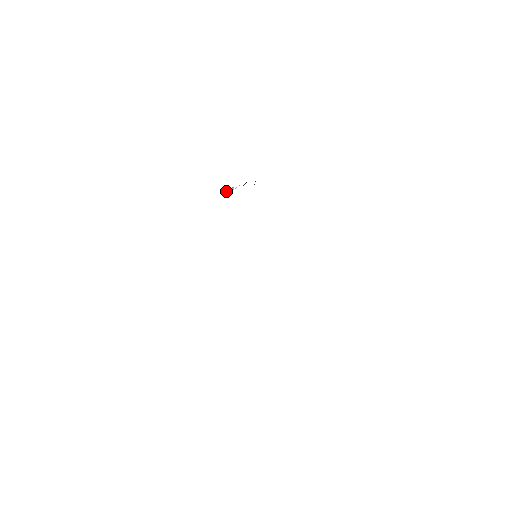
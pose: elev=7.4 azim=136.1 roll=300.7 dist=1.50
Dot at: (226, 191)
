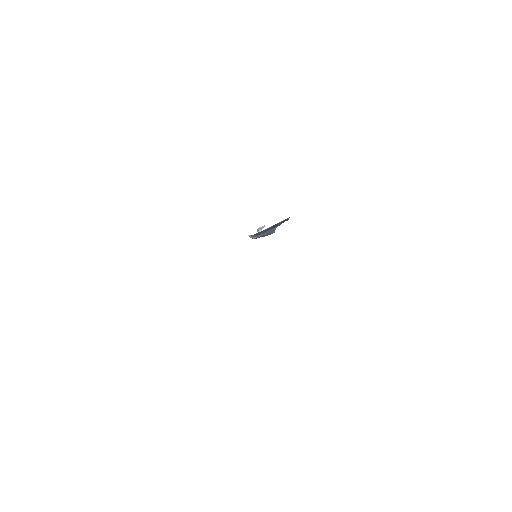
Dot at: occluded
